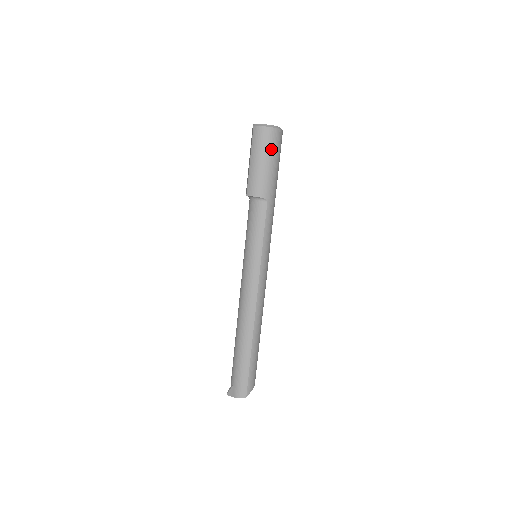
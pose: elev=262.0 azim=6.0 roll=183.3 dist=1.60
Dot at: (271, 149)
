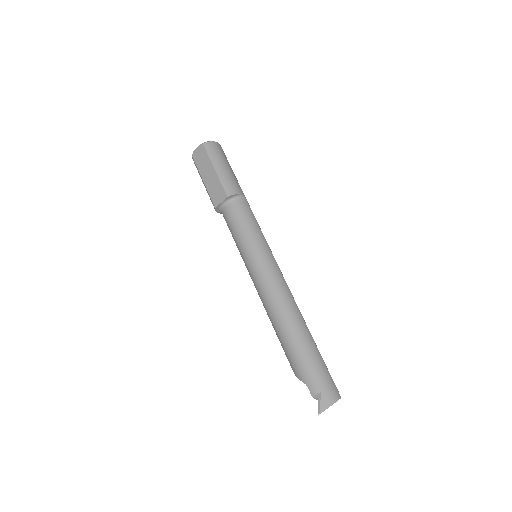
Dot at: (226, 159)
